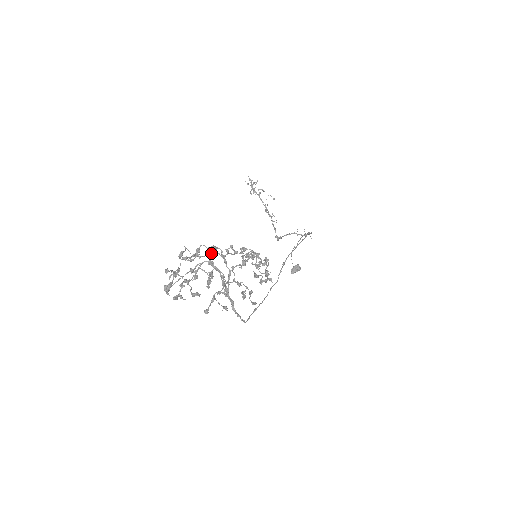
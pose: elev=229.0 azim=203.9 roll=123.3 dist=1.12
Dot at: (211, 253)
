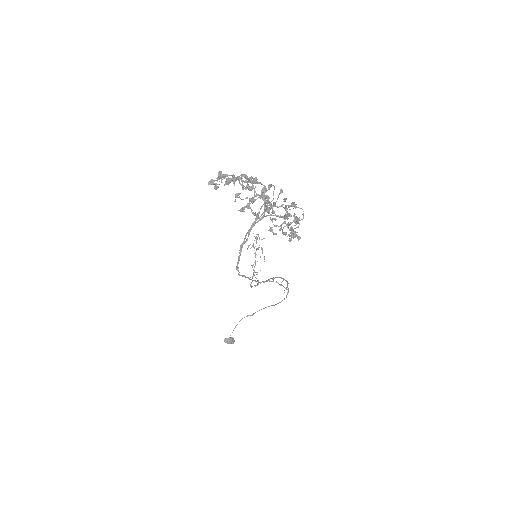
Dot at: occluded
